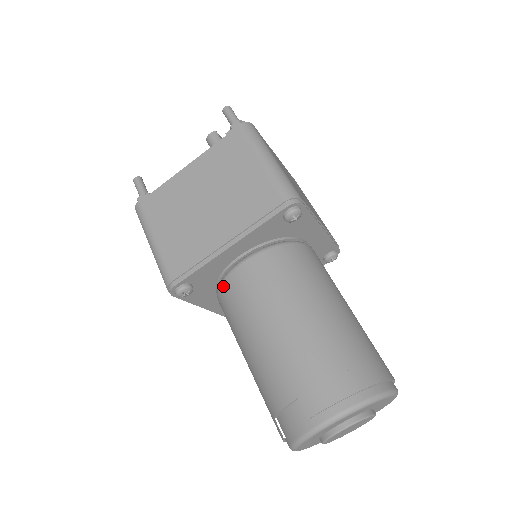
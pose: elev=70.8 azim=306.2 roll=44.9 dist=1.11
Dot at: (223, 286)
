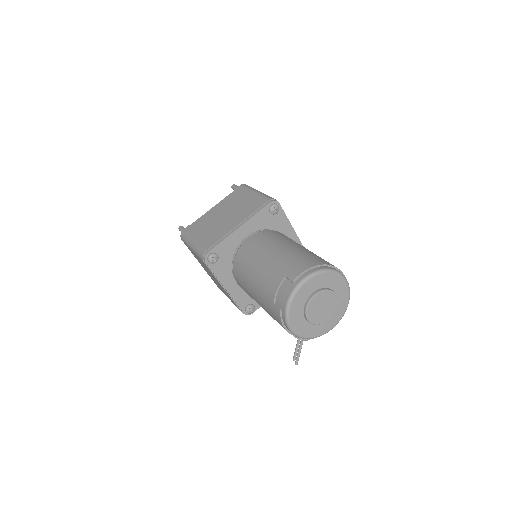
Dot at: (237, 255)
